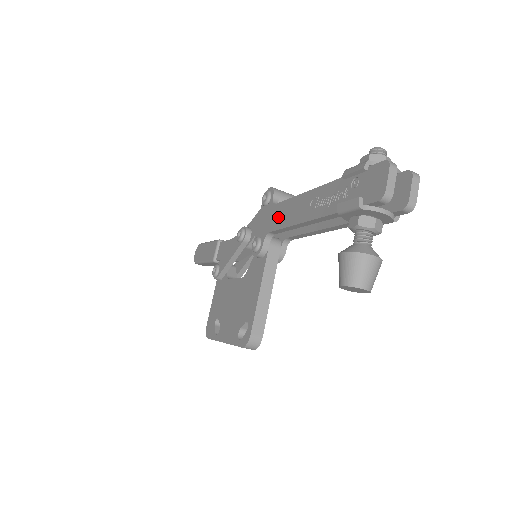
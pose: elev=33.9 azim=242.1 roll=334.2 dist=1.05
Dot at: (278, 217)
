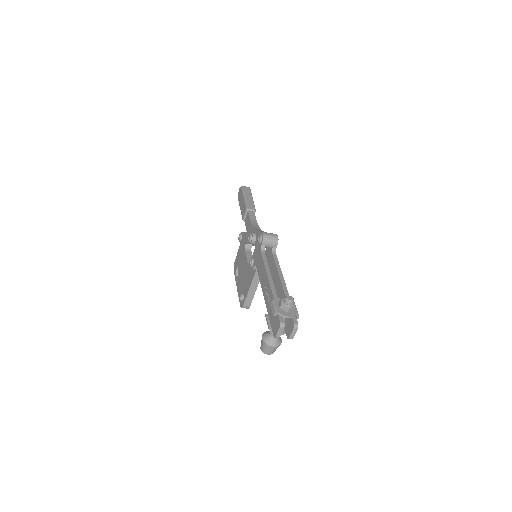
Dot at: (259, 264)
